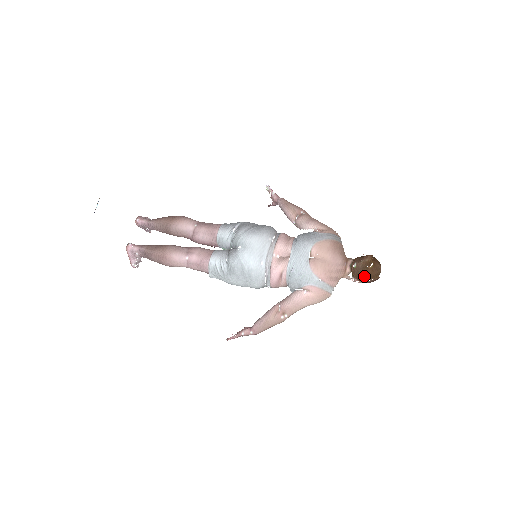
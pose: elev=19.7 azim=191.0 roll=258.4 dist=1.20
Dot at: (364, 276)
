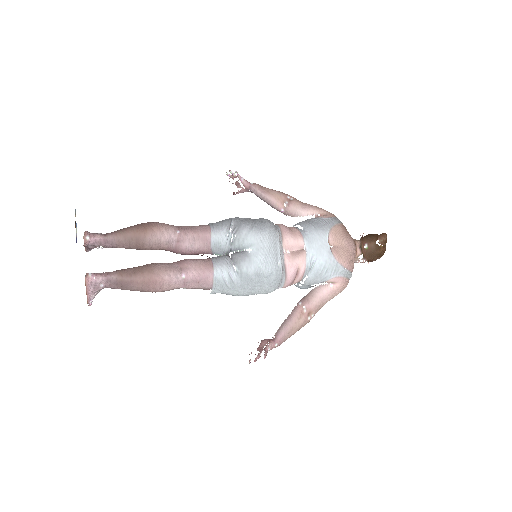
Dot at: (376, 255)
